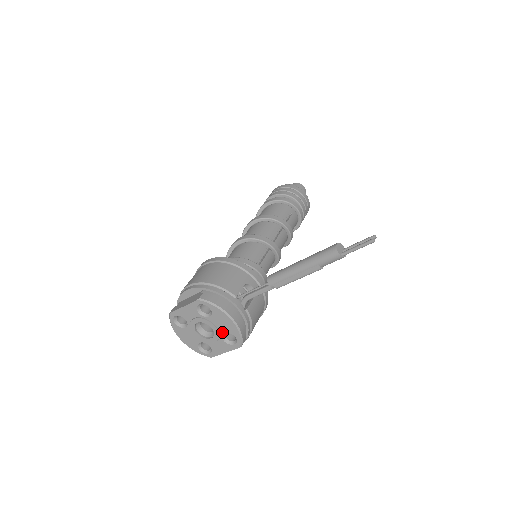
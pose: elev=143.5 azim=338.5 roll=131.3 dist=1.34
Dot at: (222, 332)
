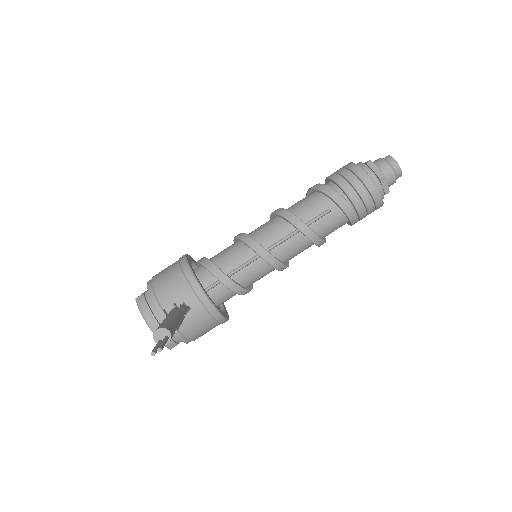
Dot at: occluded
